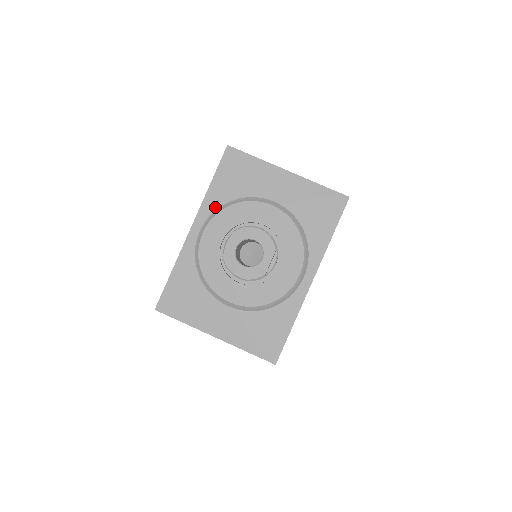
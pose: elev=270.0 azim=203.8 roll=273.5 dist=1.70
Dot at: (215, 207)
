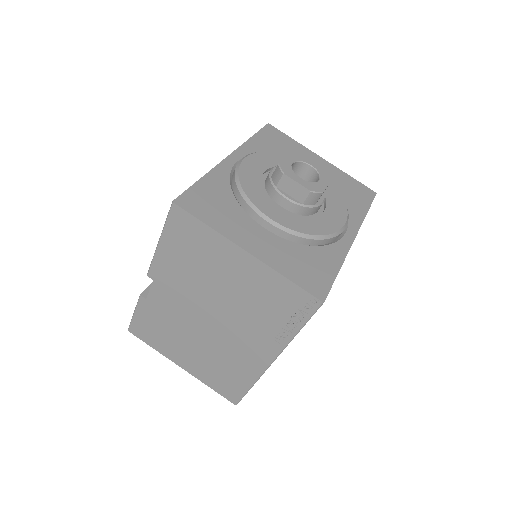
Dot at: occluded
